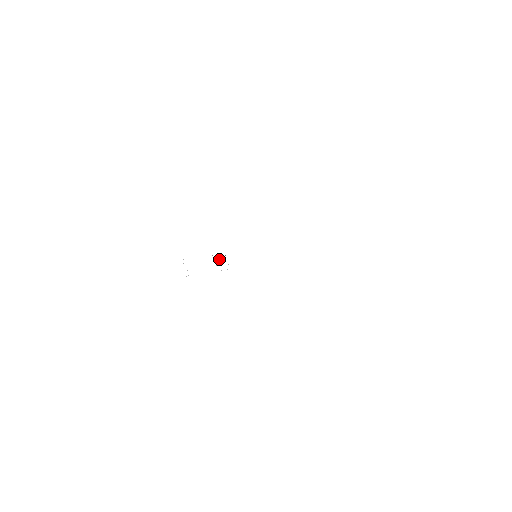
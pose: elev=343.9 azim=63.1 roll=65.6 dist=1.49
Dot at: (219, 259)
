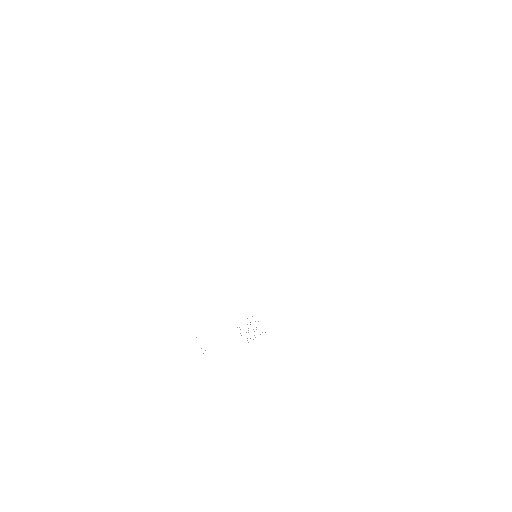
Dot at: occluded
